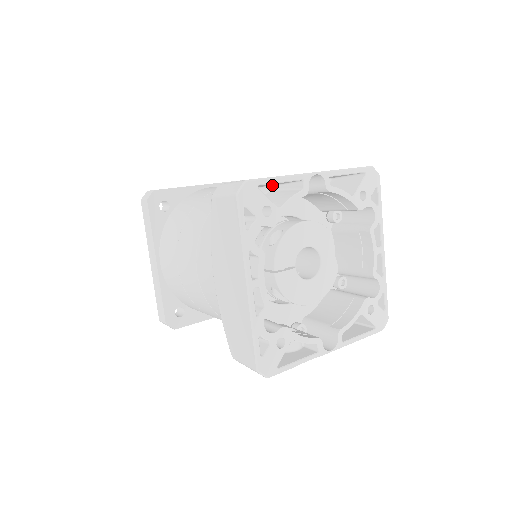
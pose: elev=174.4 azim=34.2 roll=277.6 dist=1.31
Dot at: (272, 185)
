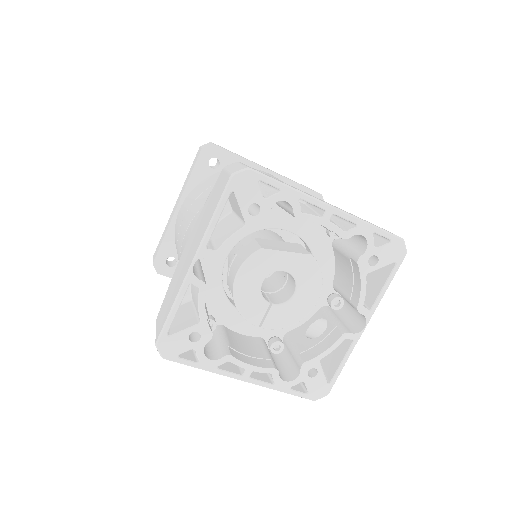
Dot at: occluded
